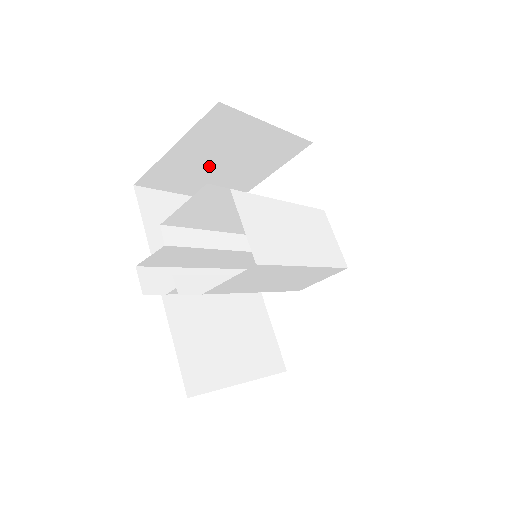
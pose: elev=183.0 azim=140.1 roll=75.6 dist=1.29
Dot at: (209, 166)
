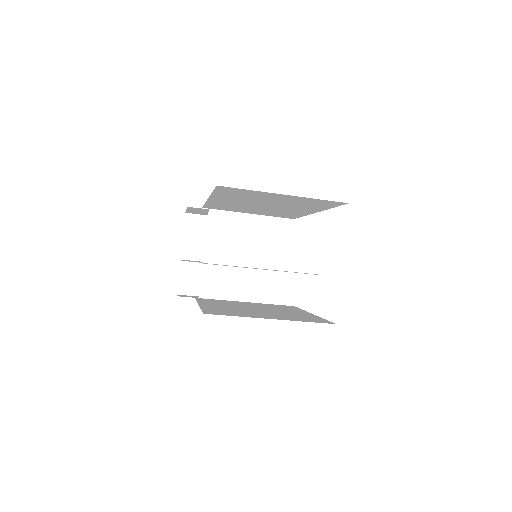
Dot at: occluded
